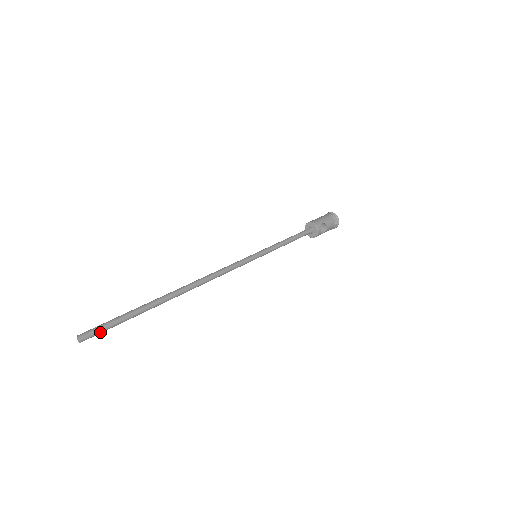
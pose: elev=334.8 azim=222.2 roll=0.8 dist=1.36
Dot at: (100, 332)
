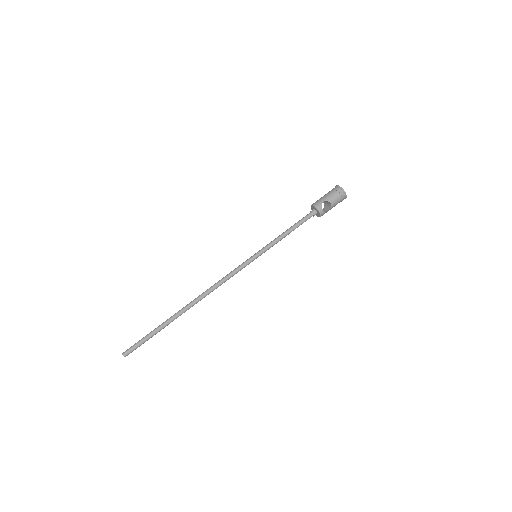
Dot at: (136, 348)
